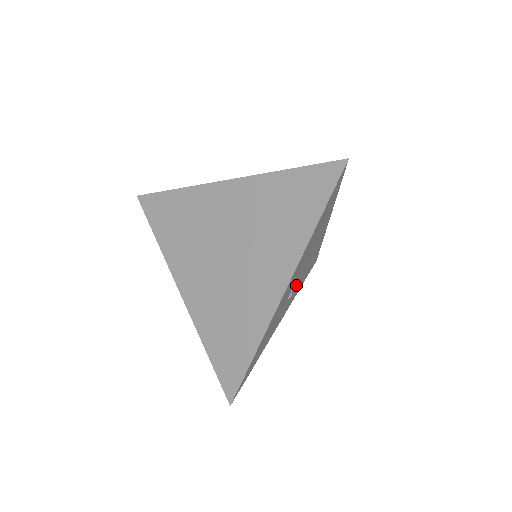
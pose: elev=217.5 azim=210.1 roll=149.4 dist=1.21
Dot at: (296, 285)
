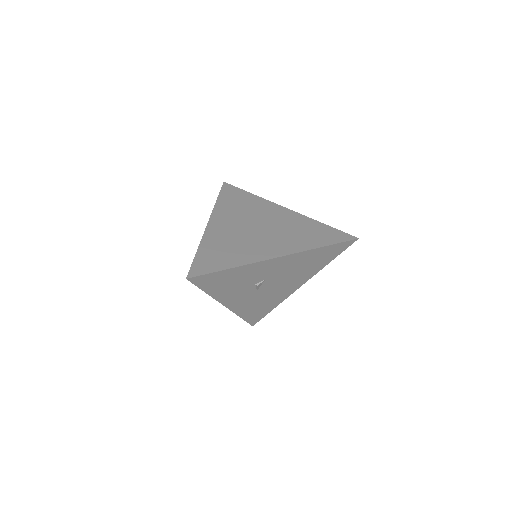
Dot at: (259, 291)
